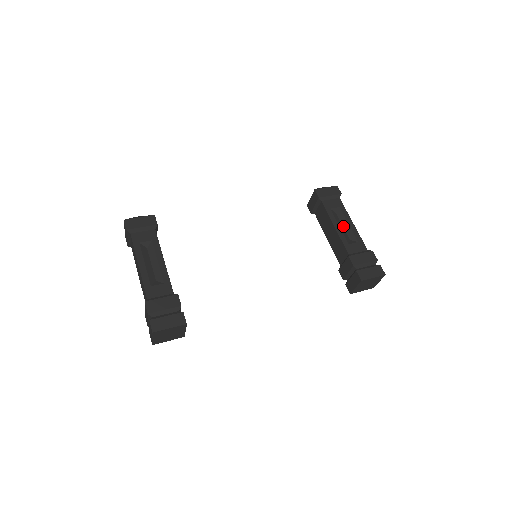
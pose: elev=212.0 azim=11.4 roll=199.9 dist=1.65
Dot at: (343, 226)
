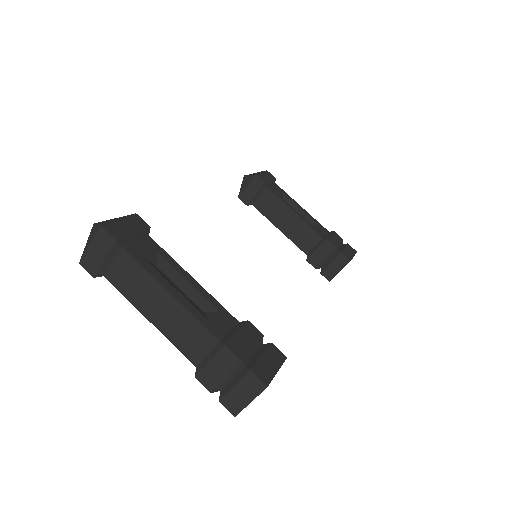
Dot at: occluded
